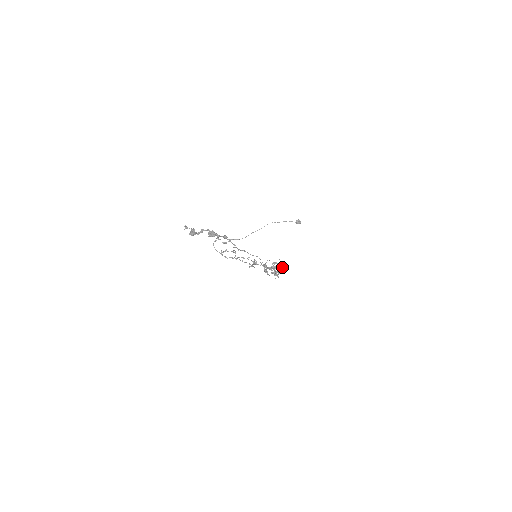
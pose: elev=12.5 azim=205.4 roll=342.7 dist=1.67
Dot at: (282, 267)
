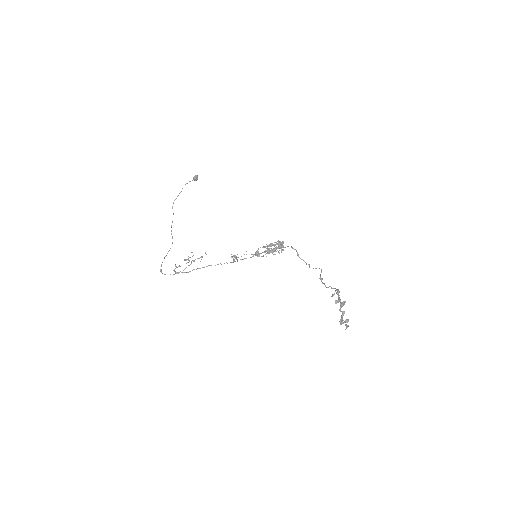
Dot at: (281, 244)
